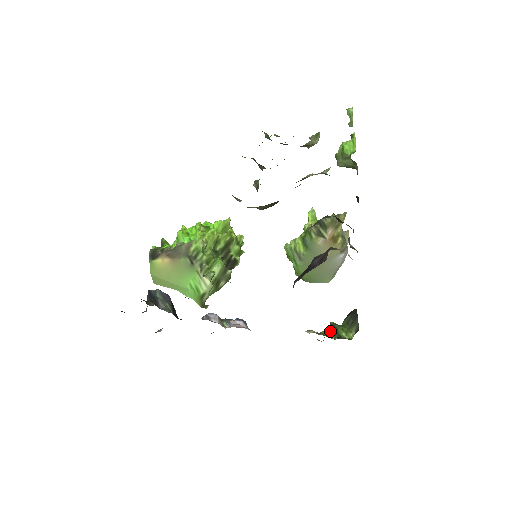
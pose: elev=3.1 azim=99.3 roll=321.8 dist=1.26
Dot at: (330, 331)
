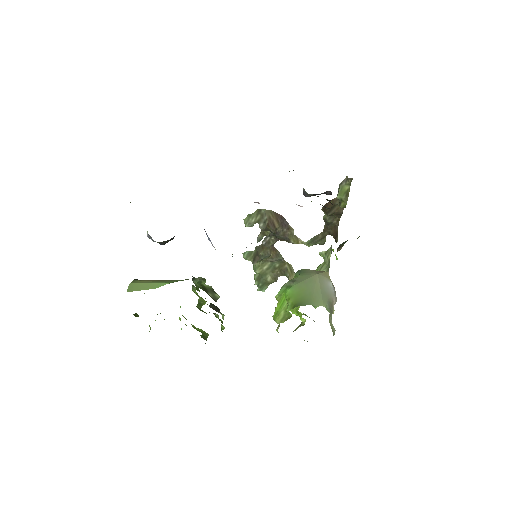
Dot at: occluded
